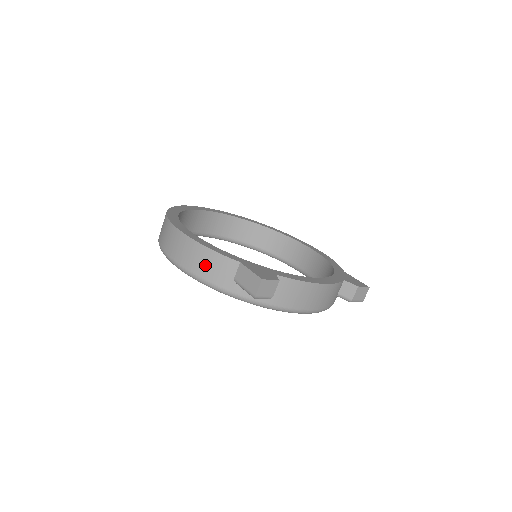
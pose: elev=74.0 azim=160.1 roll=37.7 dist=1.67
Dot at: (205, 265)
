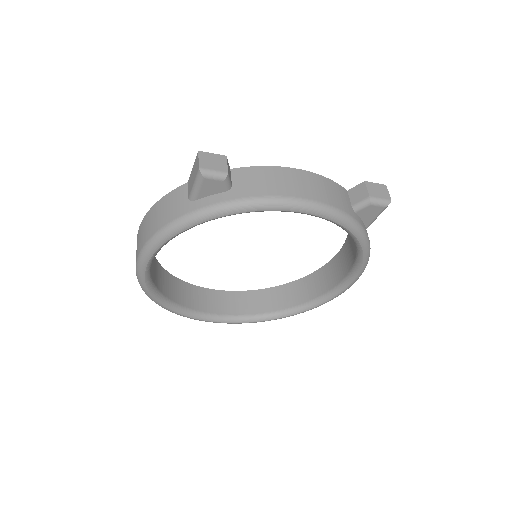
Dot at: (159, 216)
